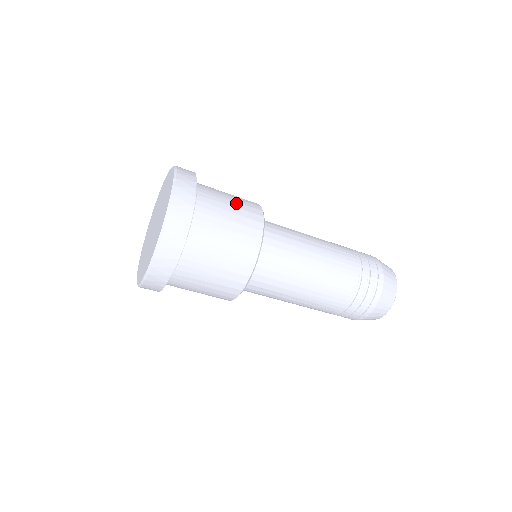
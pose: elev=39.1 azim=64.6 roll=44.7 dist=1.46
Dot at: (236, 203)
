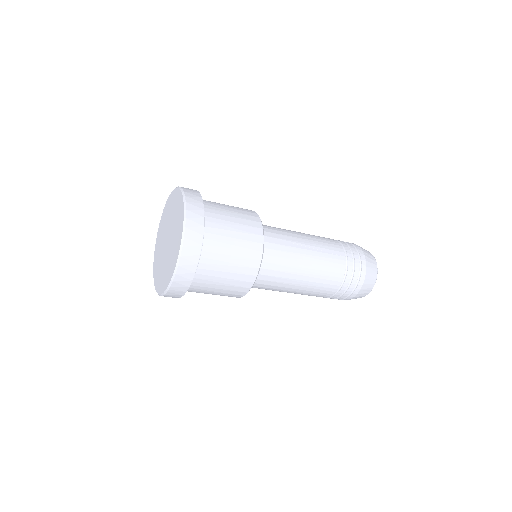
Dot at: (238, 250)
